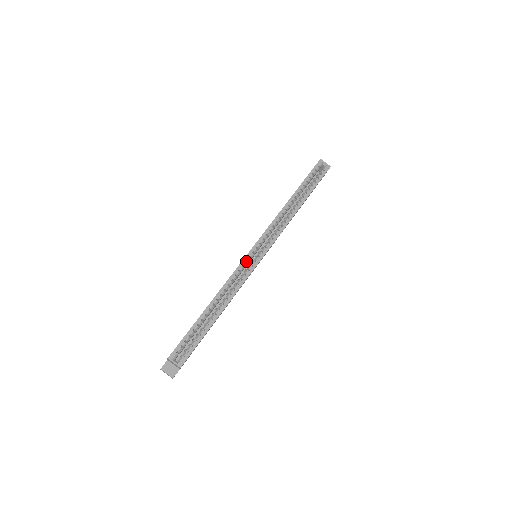
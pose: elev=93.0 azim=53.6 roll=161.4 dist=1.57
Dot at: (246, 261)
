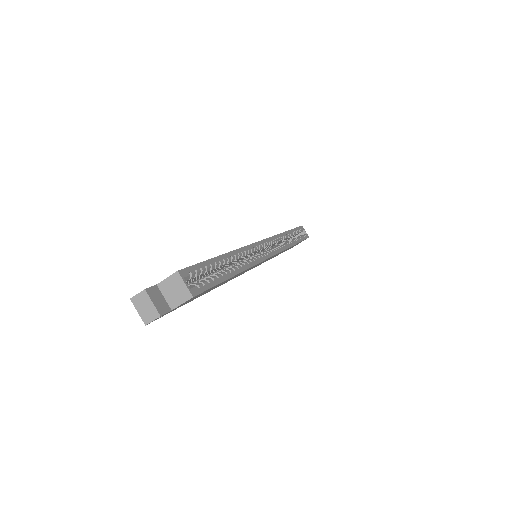
Dot at: occluded
